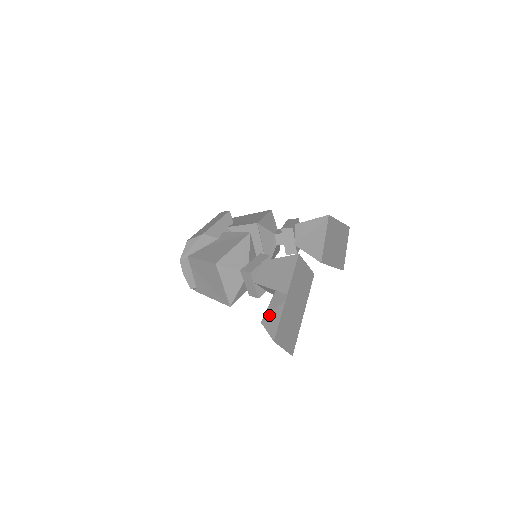
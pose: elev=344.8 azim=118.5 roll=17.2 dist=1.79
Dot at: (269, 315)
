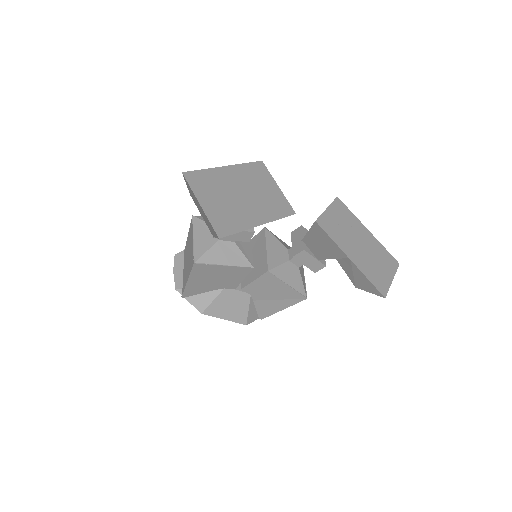
Dot at: occluded
